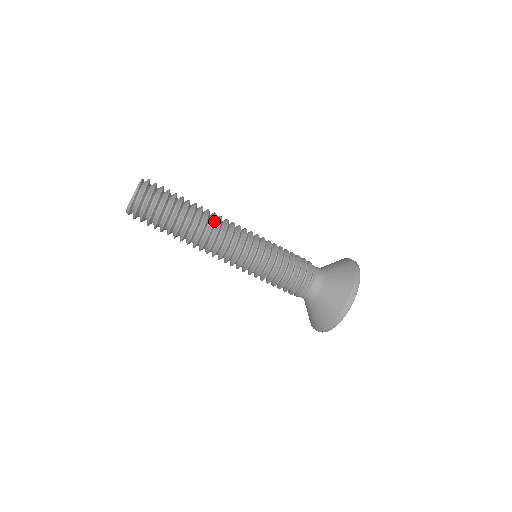
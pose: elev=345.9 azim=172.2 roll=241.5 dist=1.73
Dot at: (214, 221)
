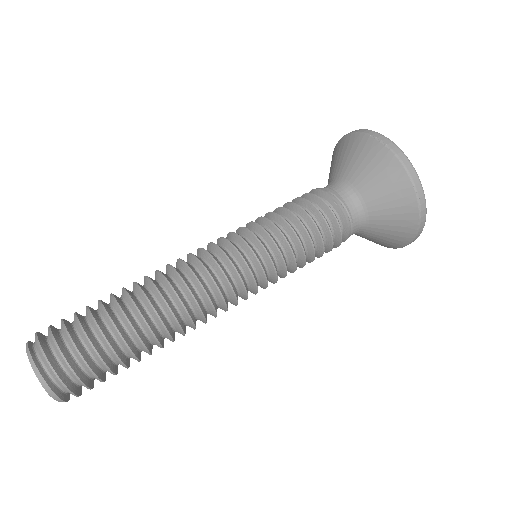
Dot at: (162, 275)
